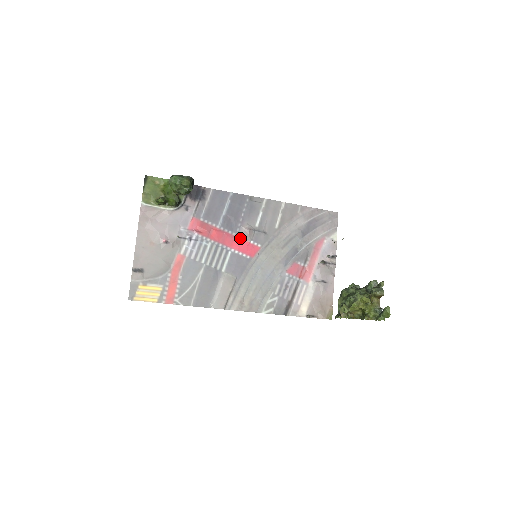
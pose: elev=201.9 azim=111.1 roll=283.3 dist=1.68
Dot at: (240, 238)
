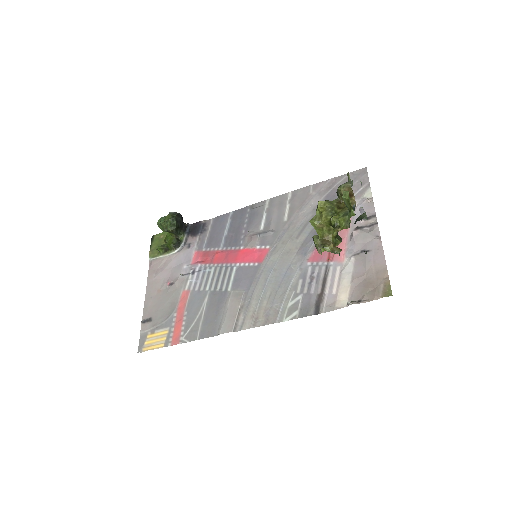
Dot at: (244, 249)
